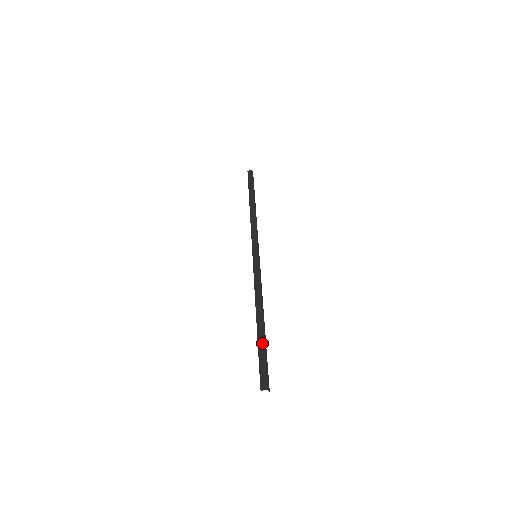
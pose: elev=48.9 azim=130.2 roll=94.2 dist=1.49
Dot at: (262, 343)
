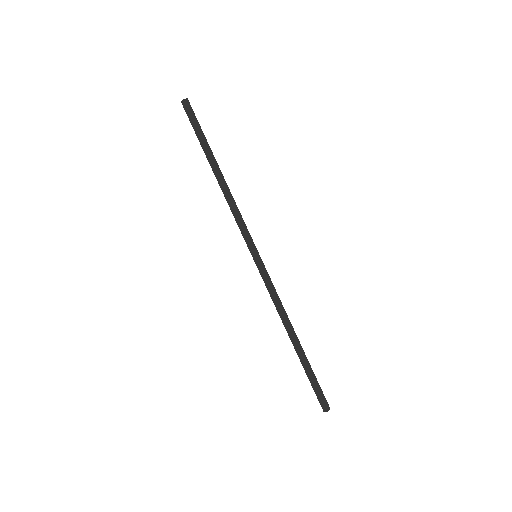
Dot at: (308, 367)
